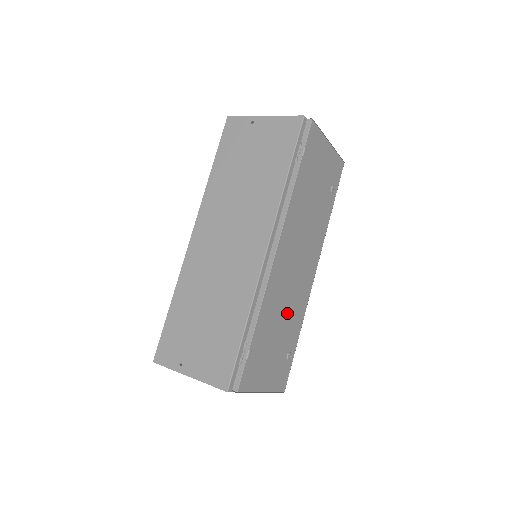
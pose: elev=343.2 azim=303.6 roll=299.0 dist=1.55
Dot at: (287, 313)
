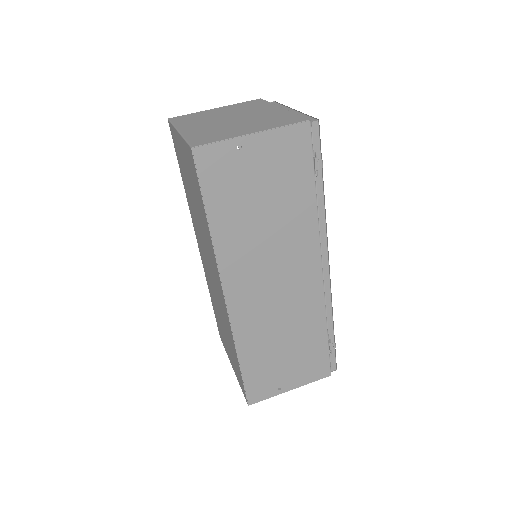
Dot at: occluded
